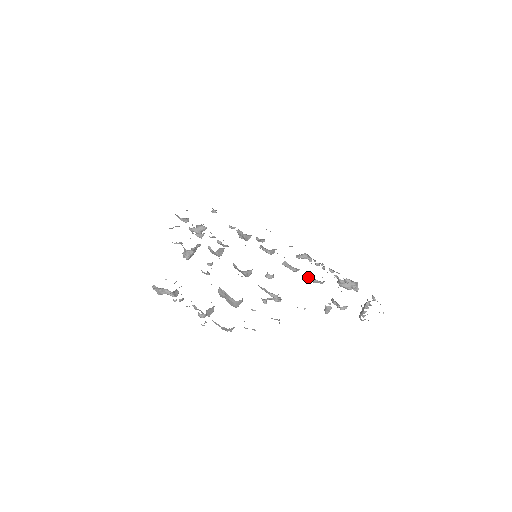
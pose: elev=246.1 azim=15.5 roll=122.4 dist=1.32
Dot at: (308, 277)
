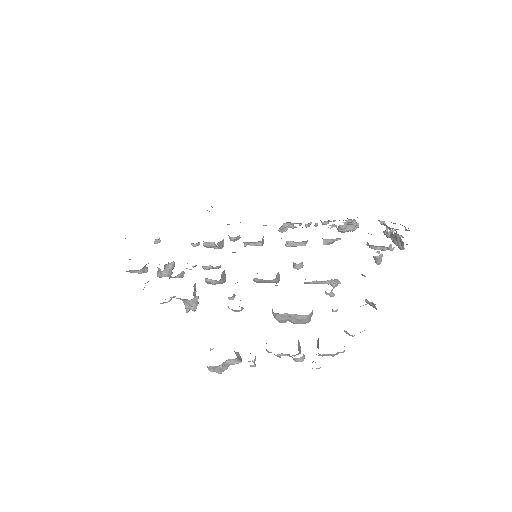
Dot at: (323, 242)
